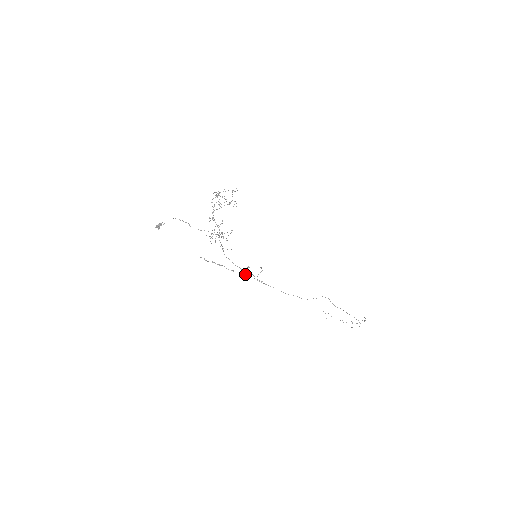
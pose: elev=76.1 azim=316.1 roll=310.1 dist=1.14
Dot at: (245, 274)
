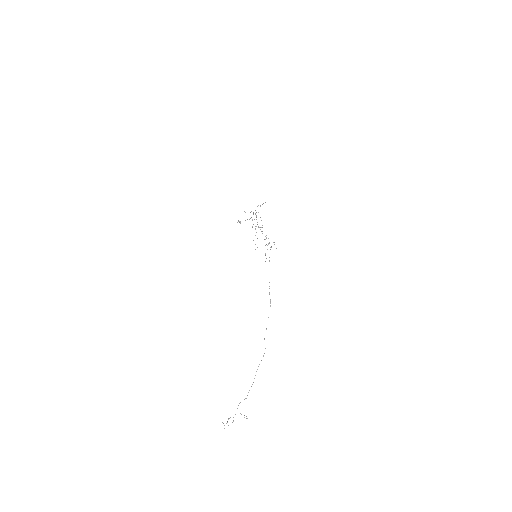
Dot at: occluded
